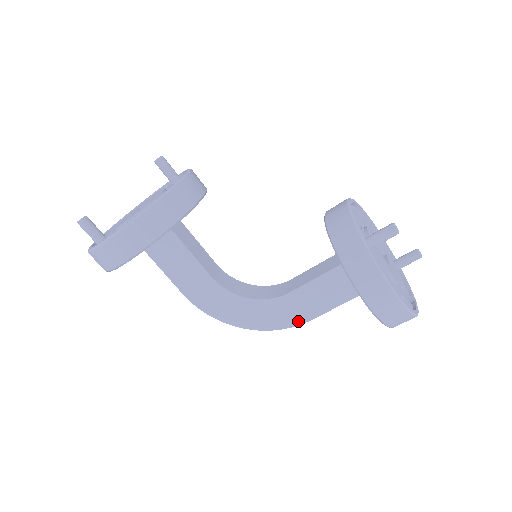
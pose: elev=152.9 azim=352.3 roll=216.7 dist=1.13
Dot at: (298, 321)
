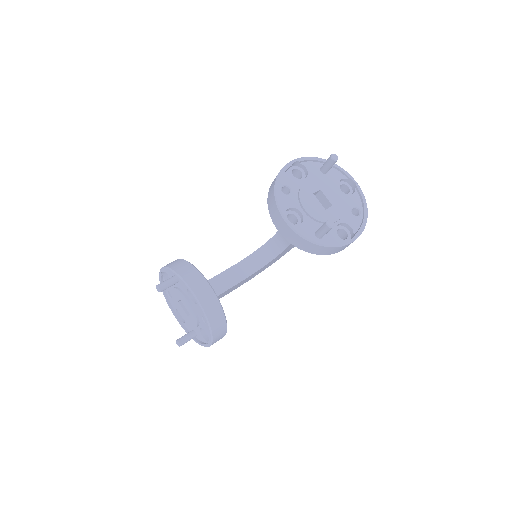
Dot at: occluded
